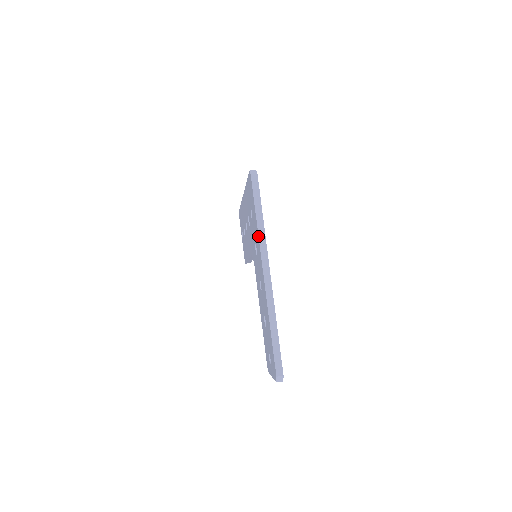
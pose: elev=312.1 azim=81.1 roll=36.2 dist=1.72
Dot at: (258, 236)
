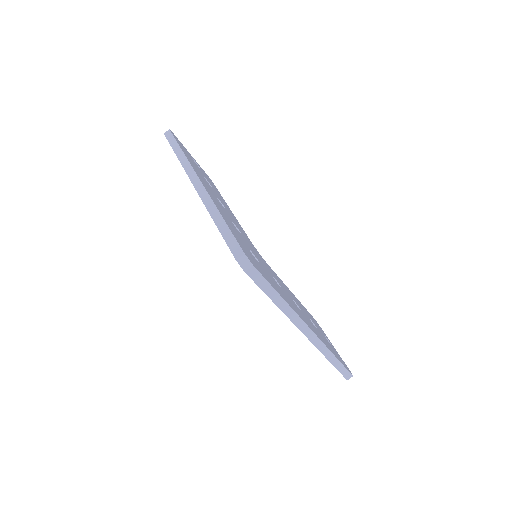
Dot at: occluded
